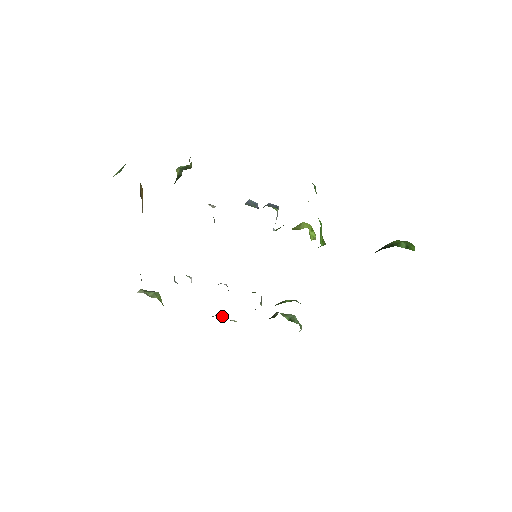
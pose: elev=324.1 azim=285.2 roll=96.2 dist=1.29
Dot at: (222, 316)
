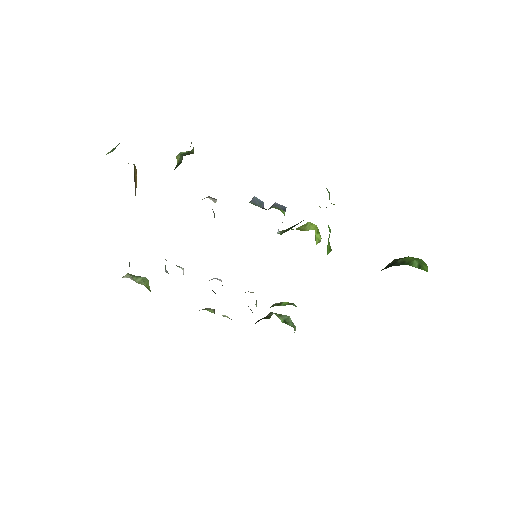
Dot at: (213, 310)
